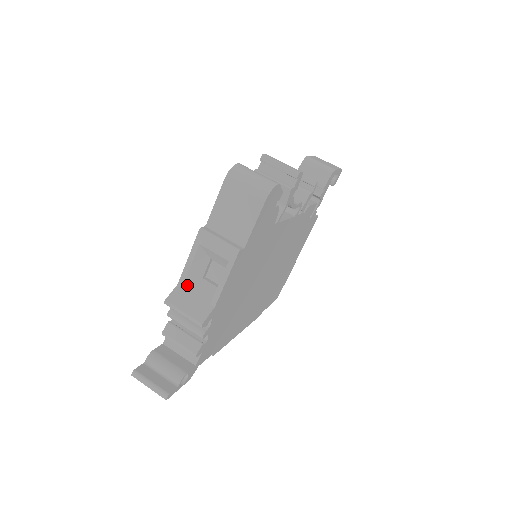
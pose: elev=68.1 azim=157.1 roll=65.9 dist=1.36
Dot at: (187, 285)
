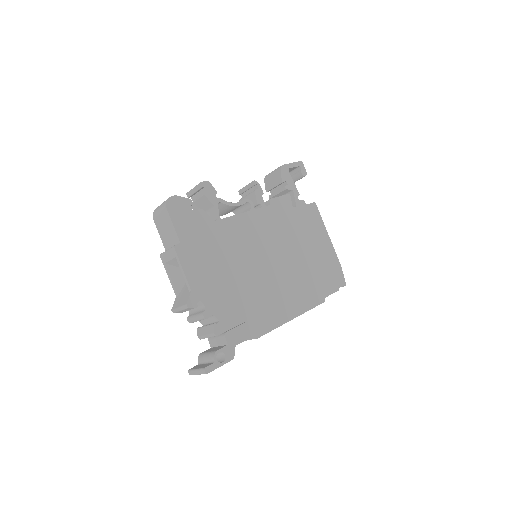
Dot at: (180, 293)
